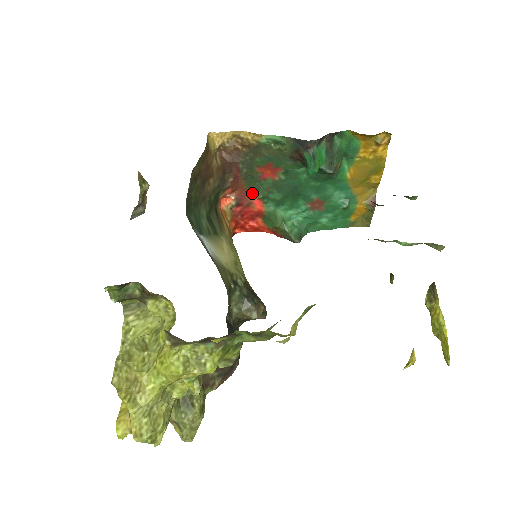
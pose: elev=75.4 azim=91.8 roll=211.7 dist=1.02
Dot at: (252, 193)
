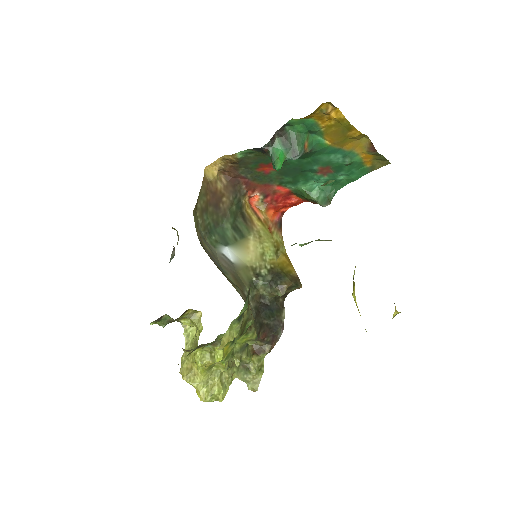
Dot at: (270, 184)
